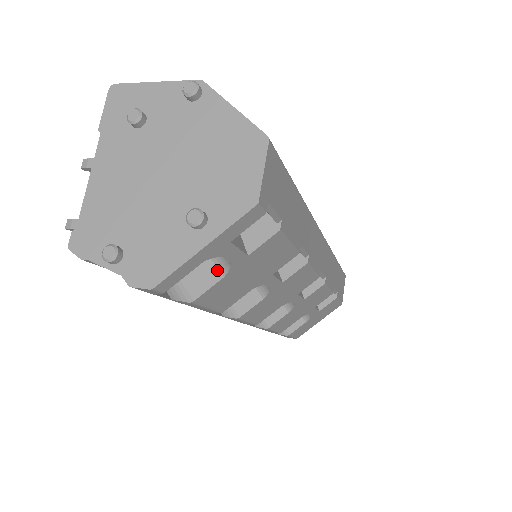
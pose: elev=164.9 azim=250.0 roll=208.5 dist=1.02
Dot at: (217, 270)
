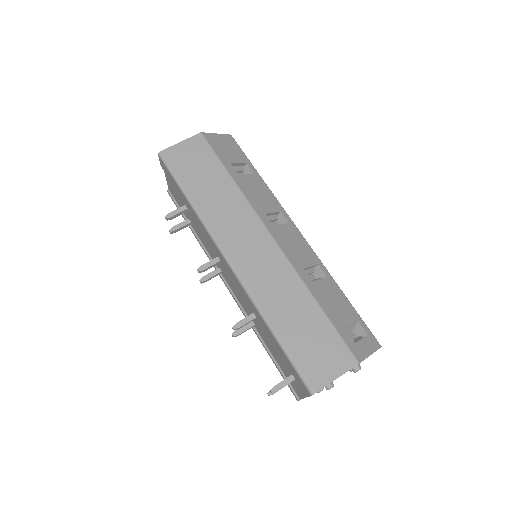
Dot at: occluded
